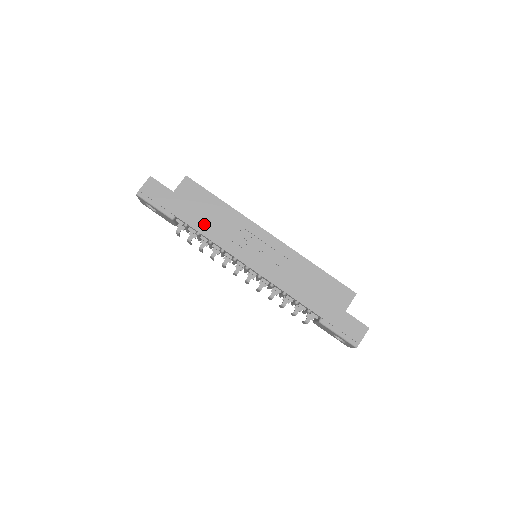
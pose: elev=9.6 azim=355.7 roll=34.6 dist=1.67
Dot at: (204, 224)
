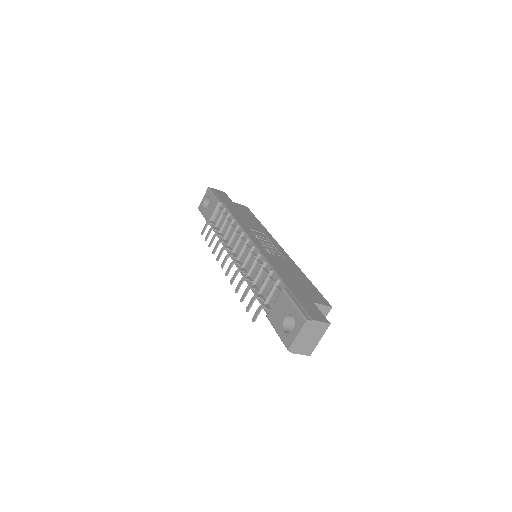
Dot at: (238, 215)
